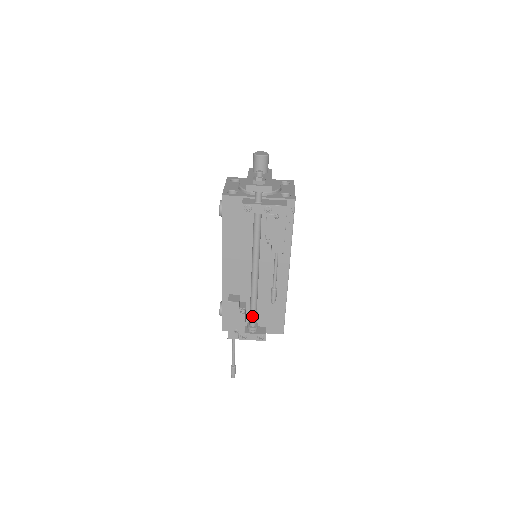
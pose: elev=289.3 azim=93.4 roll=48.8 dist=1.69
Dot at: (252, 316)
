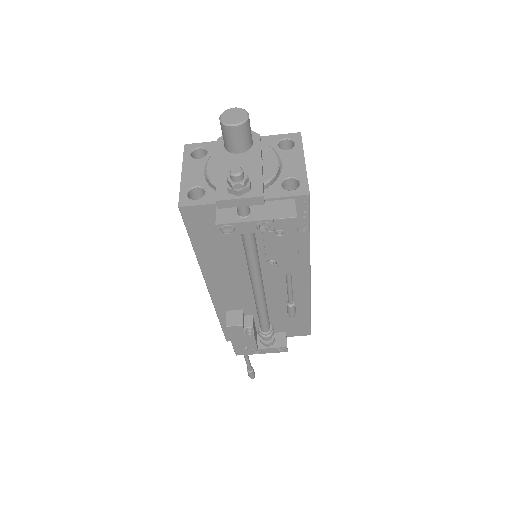
Dot at: (264, 334)
